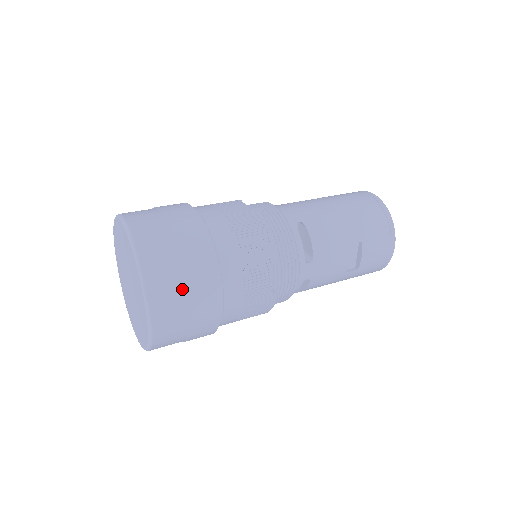
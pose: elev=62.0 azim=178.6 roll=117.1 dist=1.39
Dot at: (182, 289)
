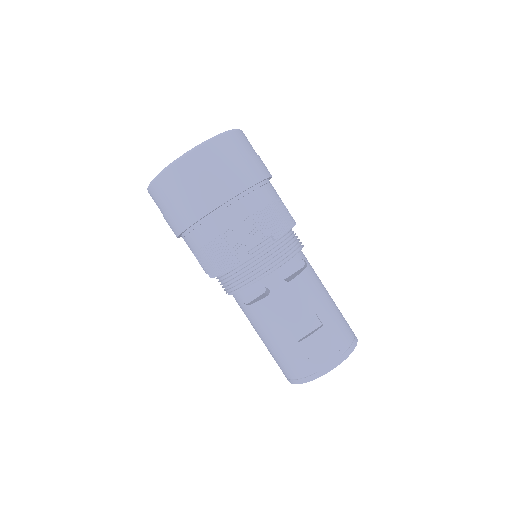
Dot at: (227, 164)
